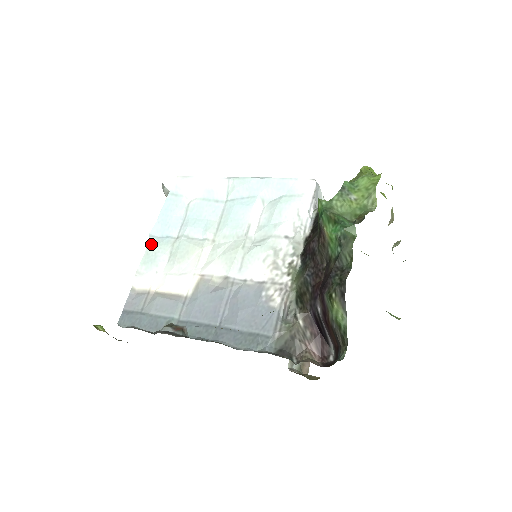
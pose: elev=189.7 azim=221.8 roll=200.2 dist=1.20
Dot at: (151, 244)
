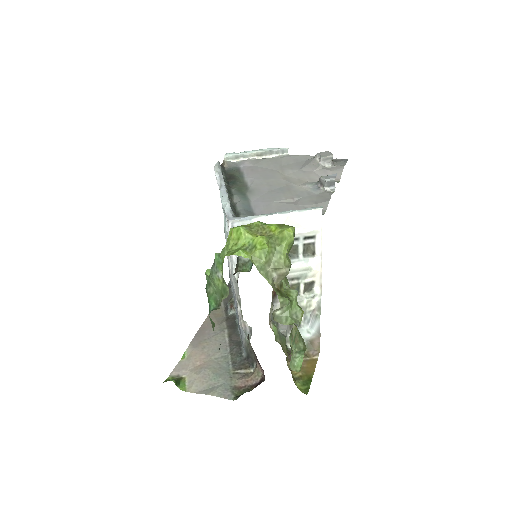
Dot at: (224, 225)
